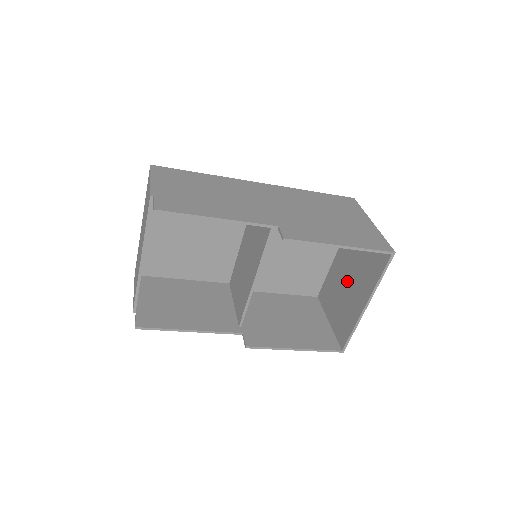
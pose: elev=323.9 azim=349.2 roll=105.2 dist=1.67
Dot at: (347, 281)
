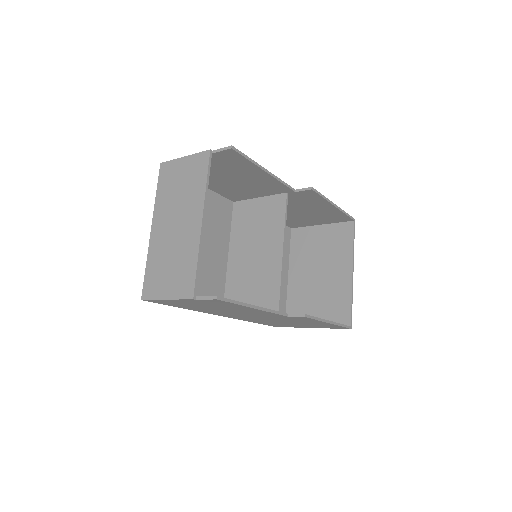
Dot at: (317, 277)
